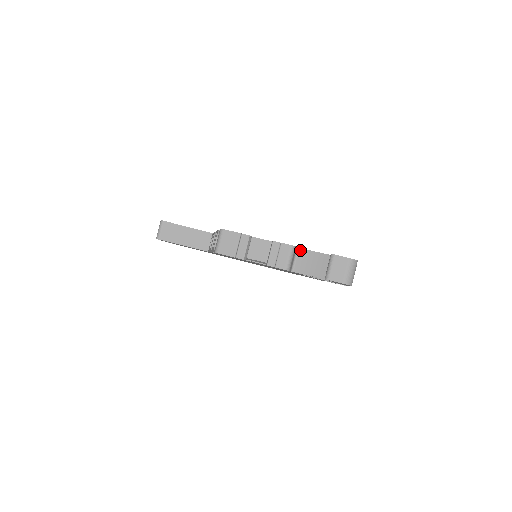
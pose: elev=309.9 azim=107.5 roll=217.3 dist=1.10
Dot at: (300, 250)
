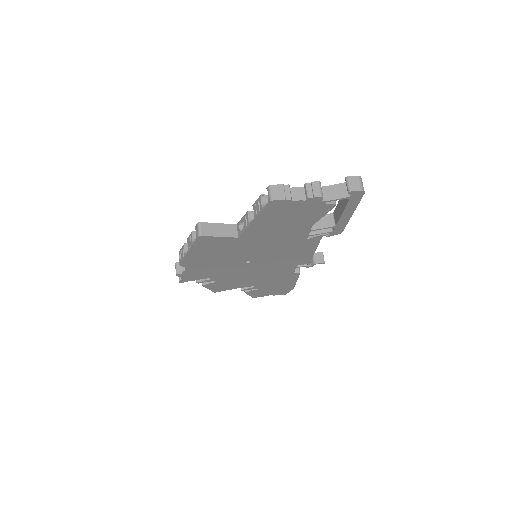
Dot at: (322, 188)
